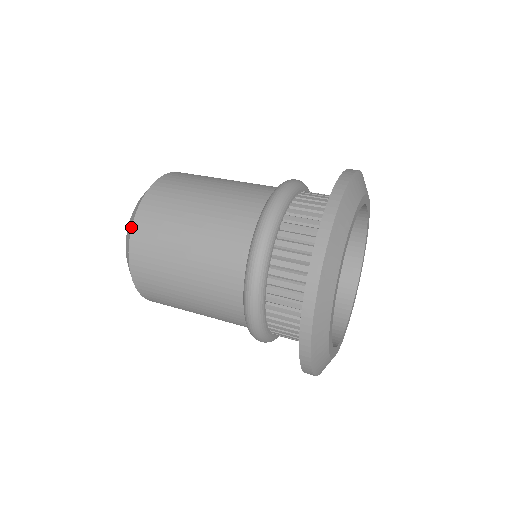
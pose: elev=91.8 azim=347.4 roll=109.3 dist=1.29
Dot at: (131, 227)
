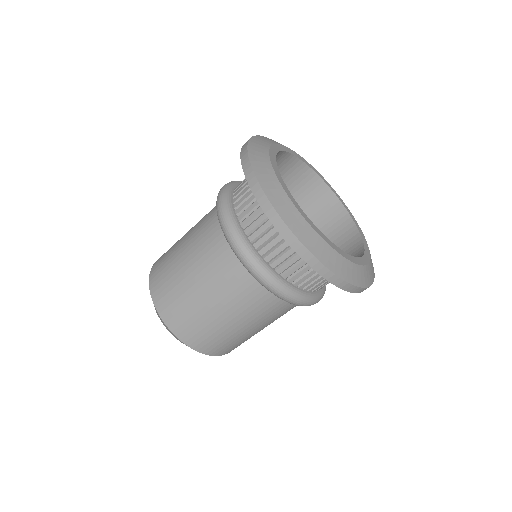
Dot at: occluded
